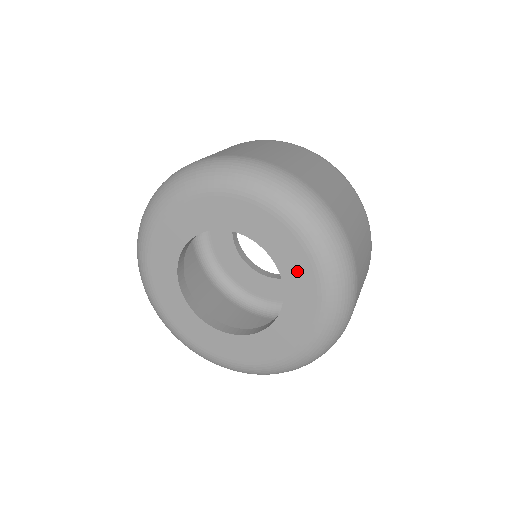
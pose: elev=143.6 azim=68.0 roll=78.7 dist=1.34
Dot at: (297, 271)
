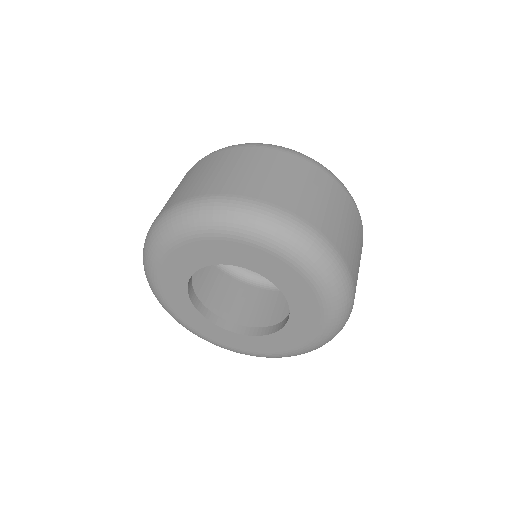
Dot at: (300, 295)
